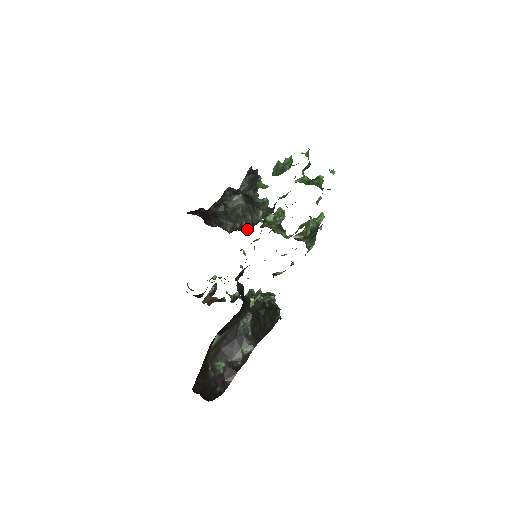
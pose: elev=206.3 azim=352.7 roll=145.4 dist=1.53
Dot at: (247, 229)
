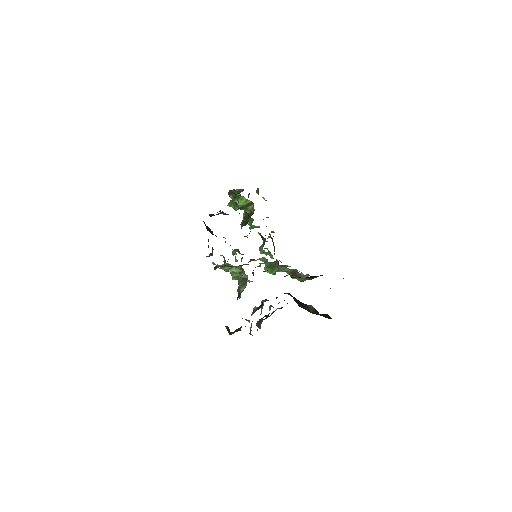
Dot at: occluded
